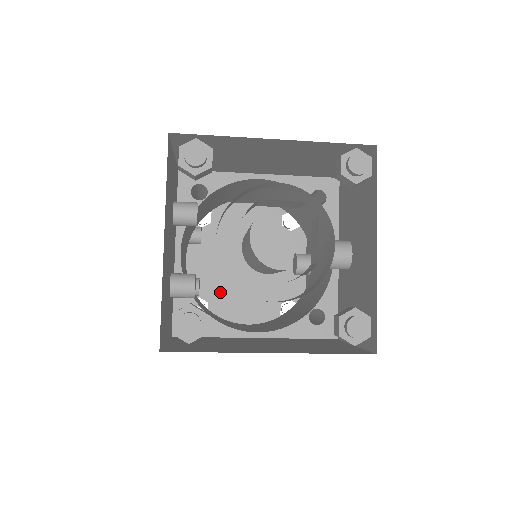
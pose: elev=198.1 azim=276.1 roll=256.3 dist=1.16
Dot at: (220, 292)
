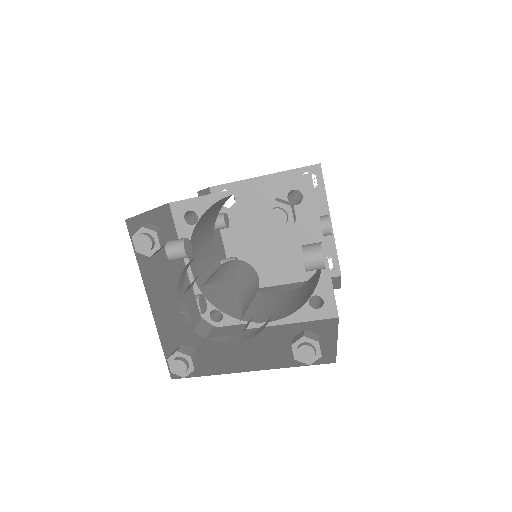
Dot at: (259, 260)
